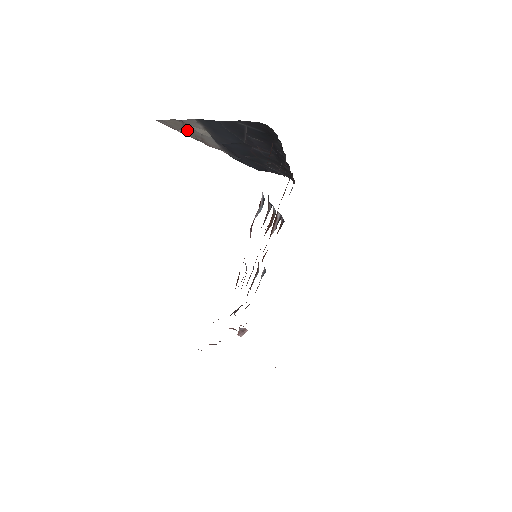
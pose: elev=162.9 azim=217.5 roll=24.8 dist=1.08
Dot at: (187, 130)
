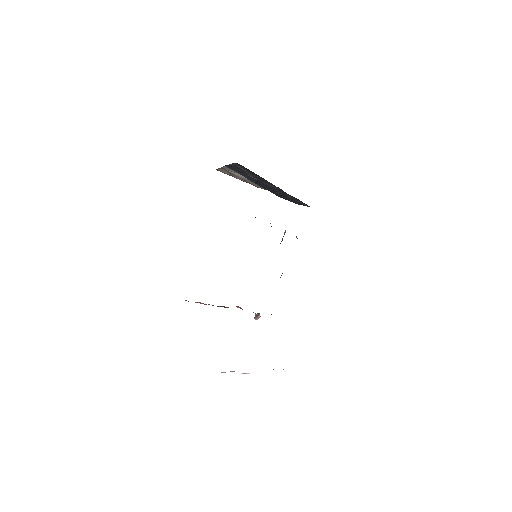
Dot at: (234, 175)
